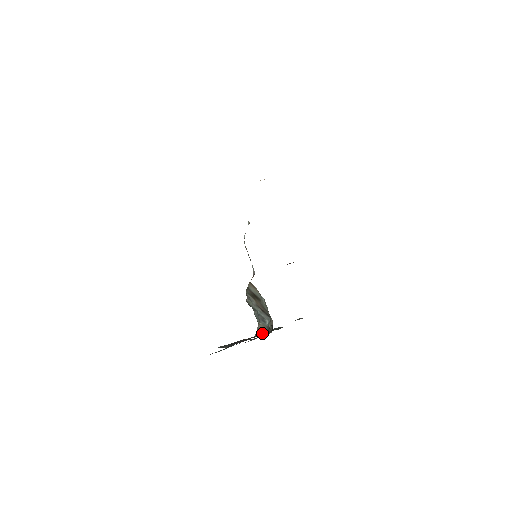
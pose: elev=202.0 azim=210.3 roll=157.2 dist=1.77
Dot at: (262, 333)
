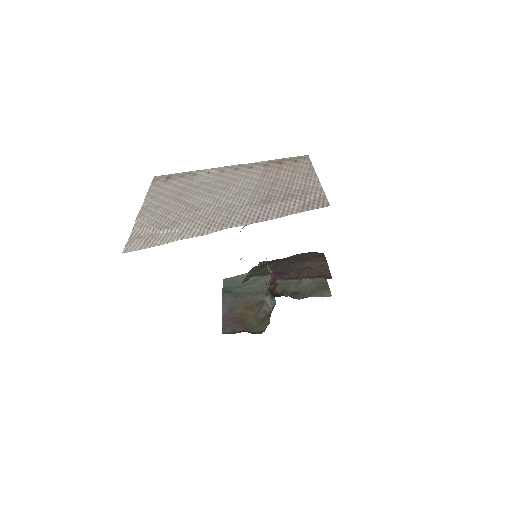
Dot at: (266, 309)
